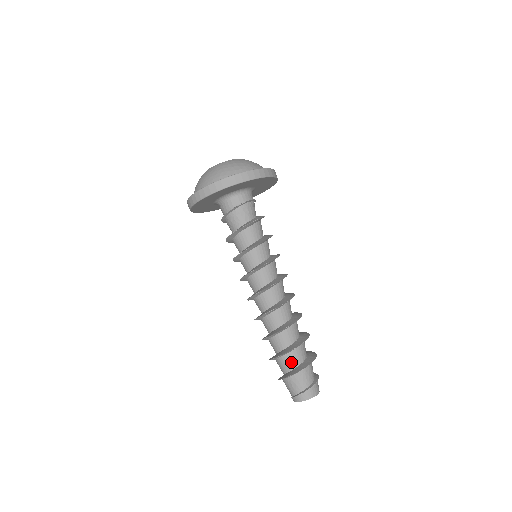
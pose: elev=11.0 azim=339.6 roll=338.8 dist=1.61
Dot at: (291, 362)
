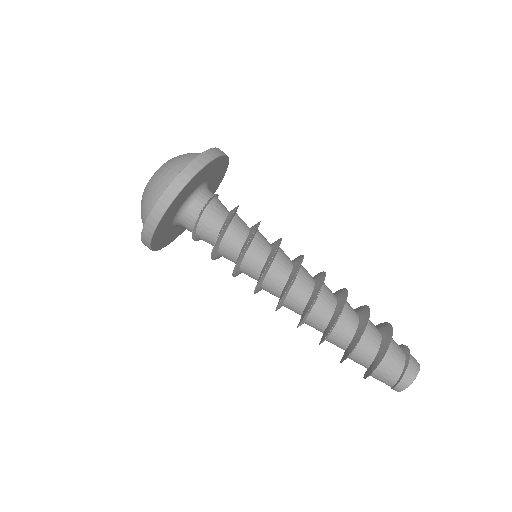
Dot at: (367, 352)
